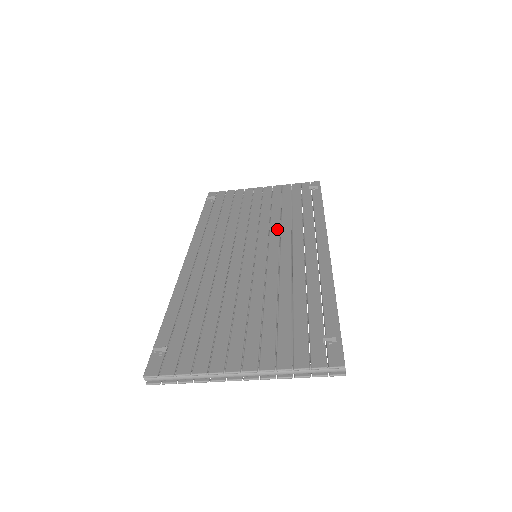
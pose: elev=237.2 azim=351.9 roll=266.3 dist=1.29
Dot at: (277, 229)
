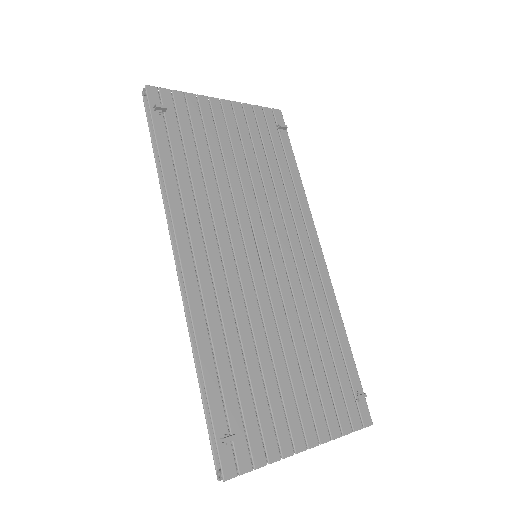
Dot at: (267, 209)
